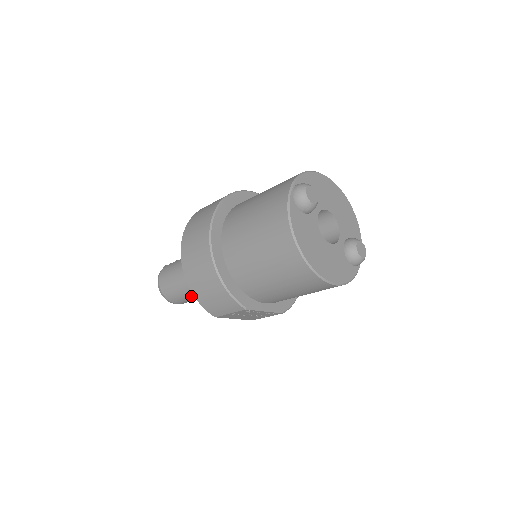
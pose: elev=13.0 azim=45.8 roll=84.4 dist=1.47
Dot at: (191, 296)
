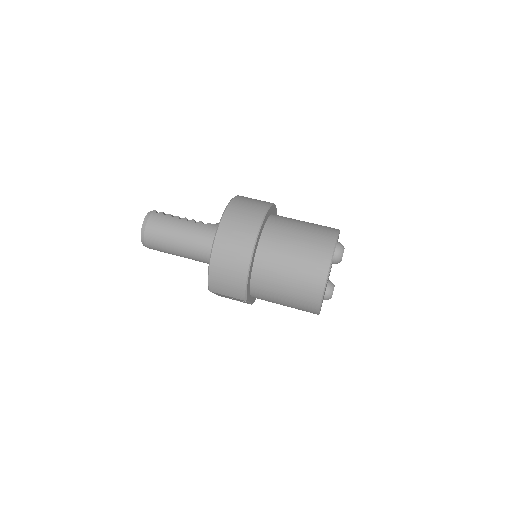
Dot at: (174, 253)
